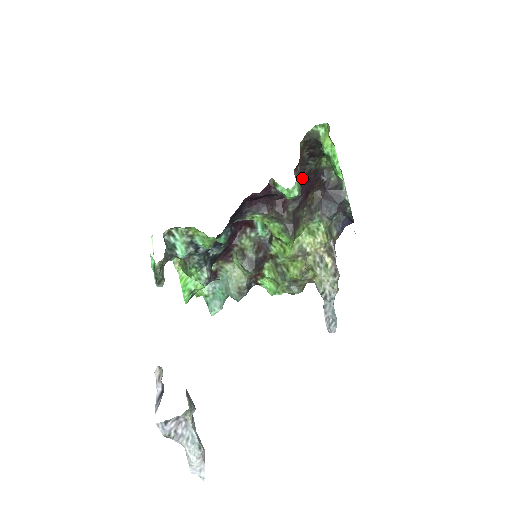
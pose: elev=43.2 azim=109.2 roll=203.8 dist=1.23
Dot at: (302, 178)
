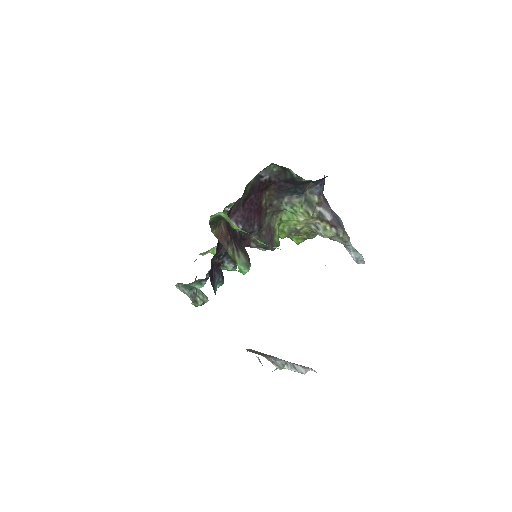
Dot at: (242, 214)
